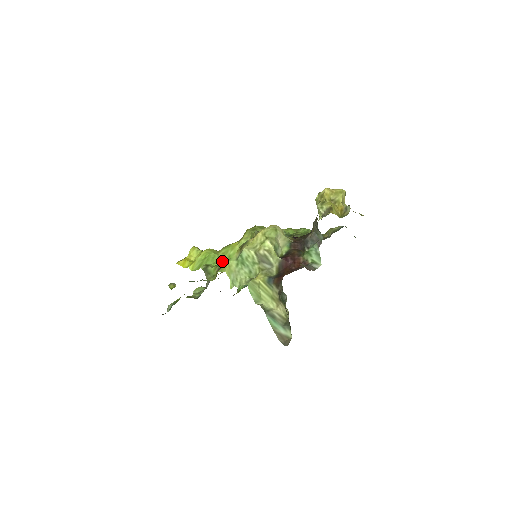
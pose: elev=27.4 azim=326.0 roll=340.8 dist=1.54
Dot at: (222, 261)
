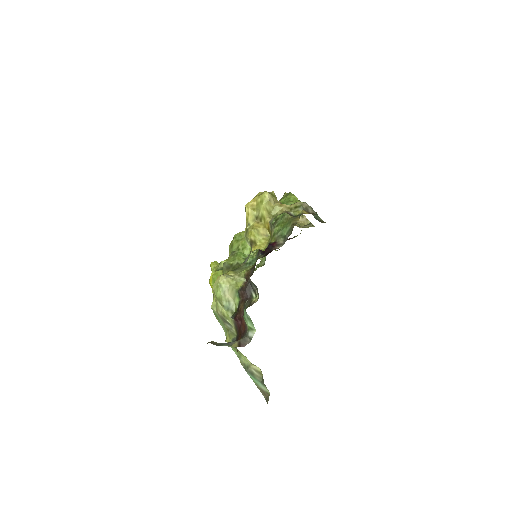
Dot at: occluded
